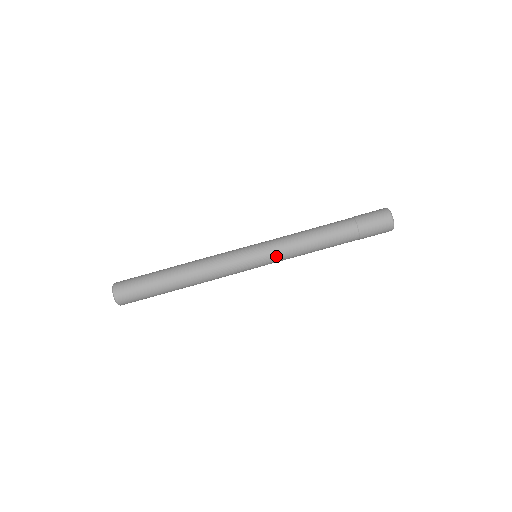
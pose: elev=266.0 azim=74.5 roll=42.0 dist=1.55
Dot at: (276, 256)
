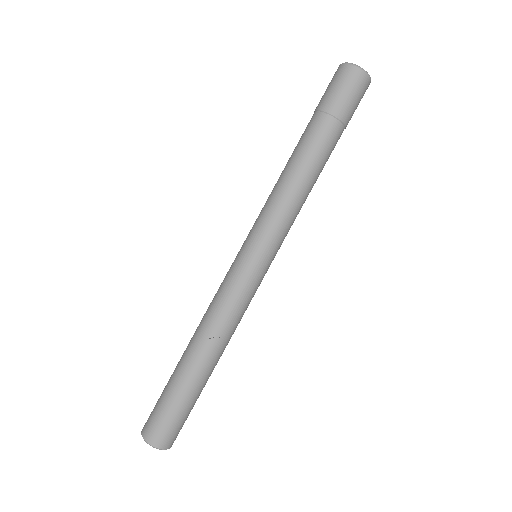
Dot at: (266, 229)
